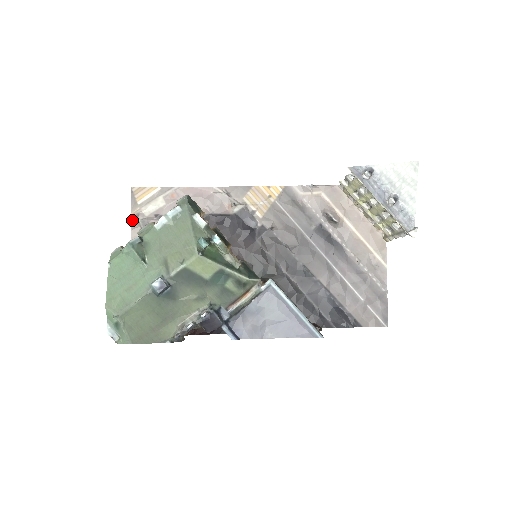
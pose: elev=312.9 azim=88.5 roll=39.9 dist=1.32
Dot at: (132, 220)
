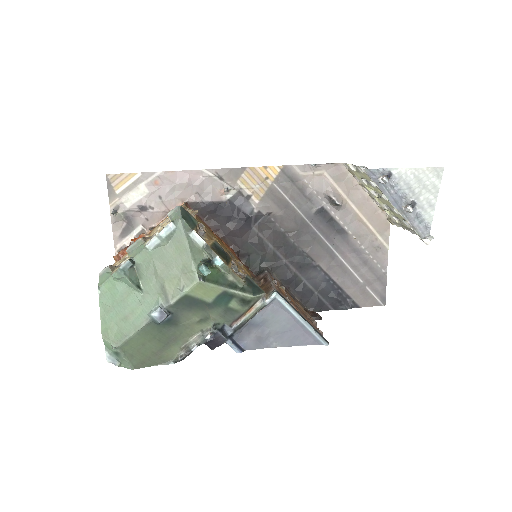
Dot at: occluded
